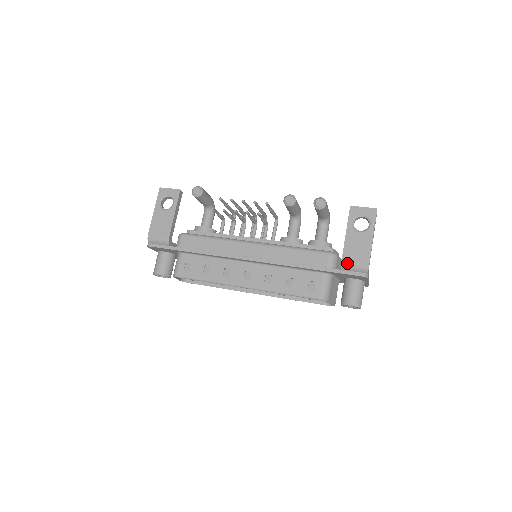
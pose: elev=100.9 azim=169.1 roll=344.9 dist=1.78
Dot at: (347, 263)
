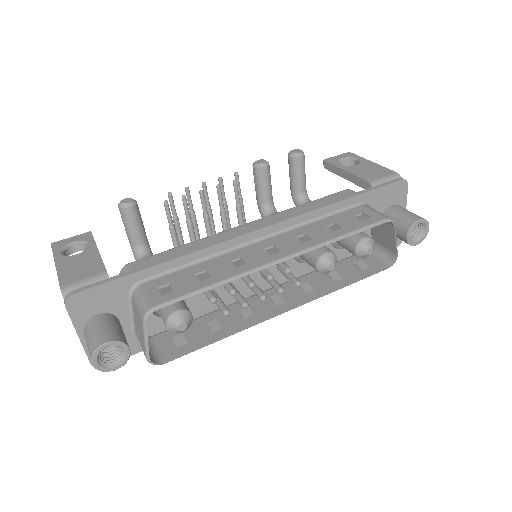
Dot at: (375, 180)
